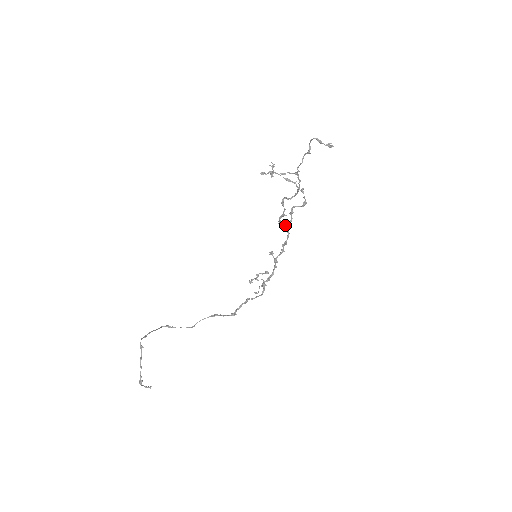
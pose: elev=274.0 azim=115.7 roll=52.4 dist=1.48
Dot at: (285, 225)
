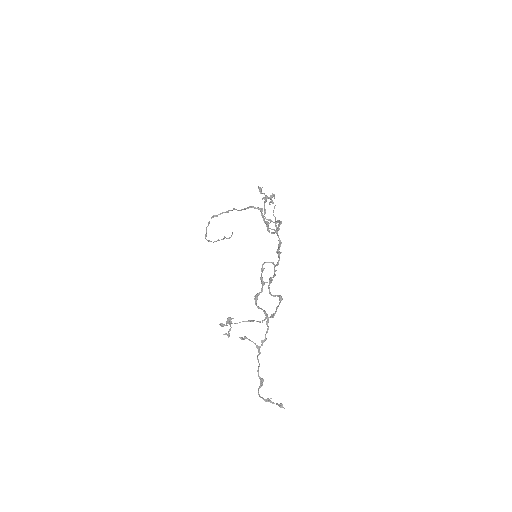
Dot at: occluded
